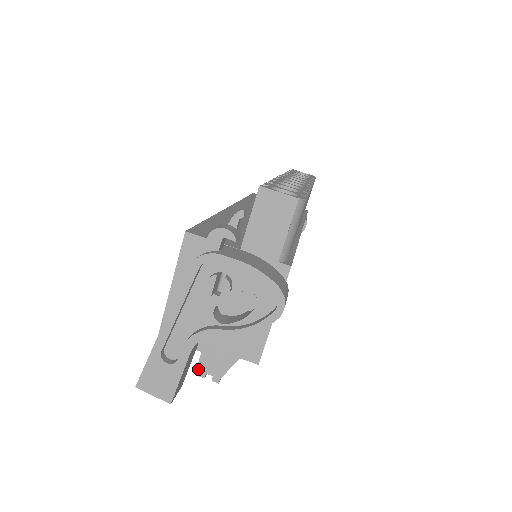
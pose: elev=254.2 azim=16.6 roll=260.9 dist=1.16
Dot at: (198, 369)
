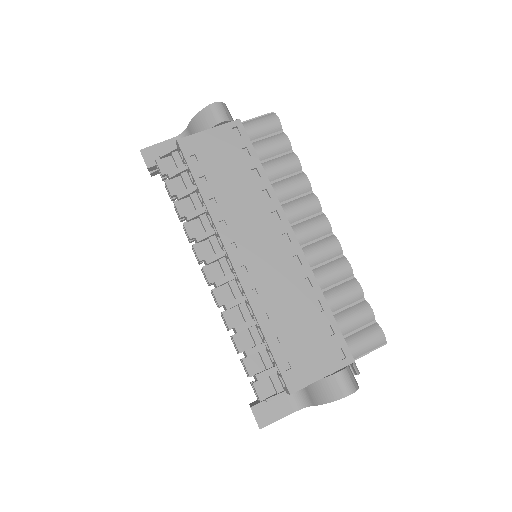
Dot at: occluded
